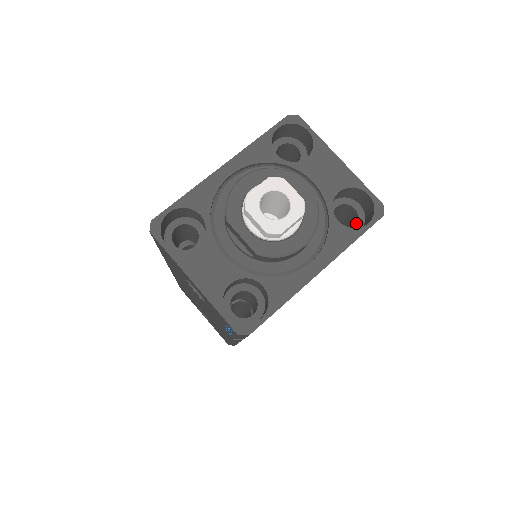
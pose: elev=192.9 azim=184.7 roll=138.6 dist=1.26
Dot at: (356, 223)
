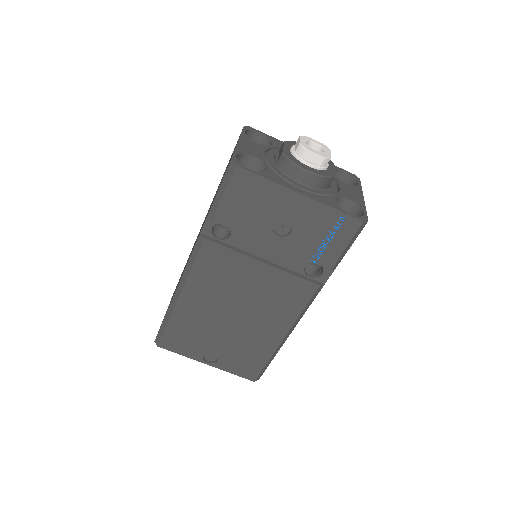
Dot at: occluded
